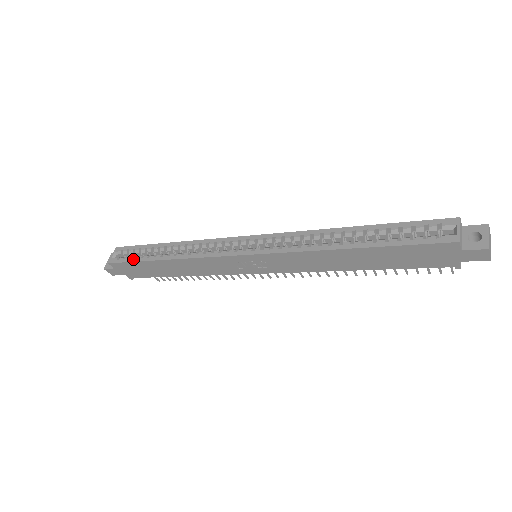
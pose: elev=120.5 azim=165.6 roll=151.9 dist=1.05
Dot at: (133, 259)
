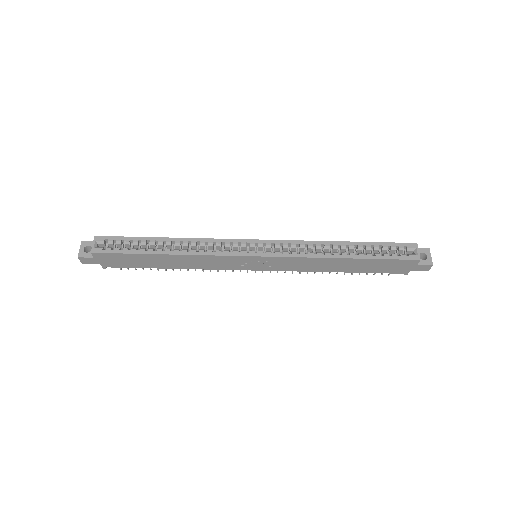
Dot at: (126, 251)
